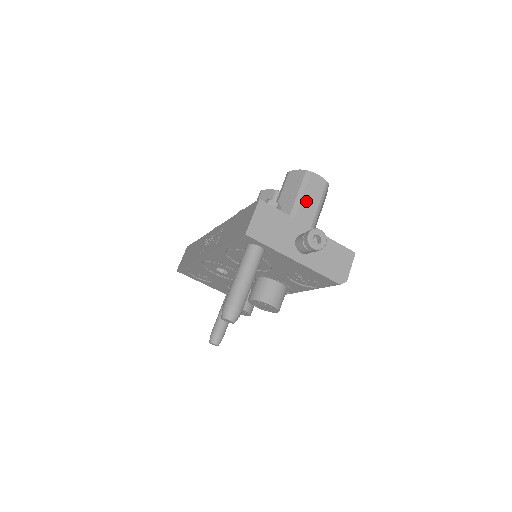
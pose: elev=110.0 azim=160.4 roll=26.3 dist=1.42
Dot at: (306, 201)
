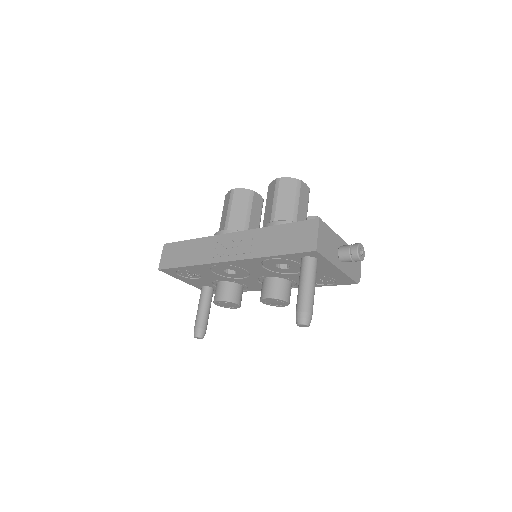
Dot at: (301, 207)
